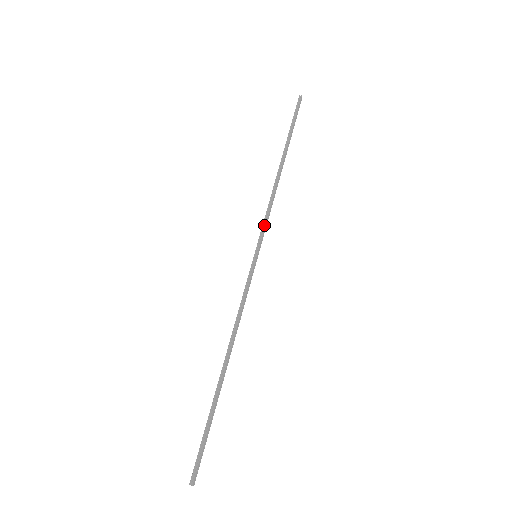
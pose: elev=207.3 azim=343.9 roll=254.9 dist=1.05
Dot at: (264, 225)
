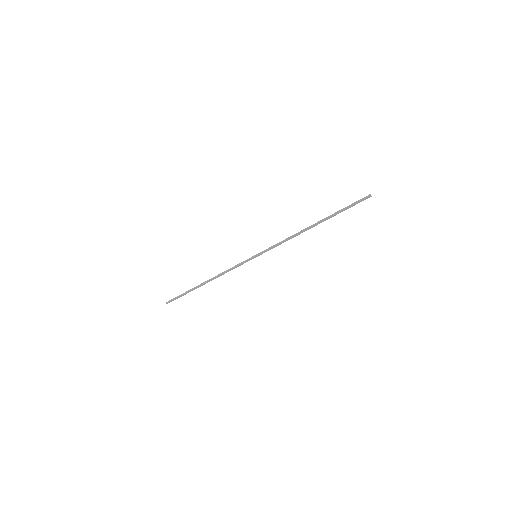
Dot at: (272, 247)
